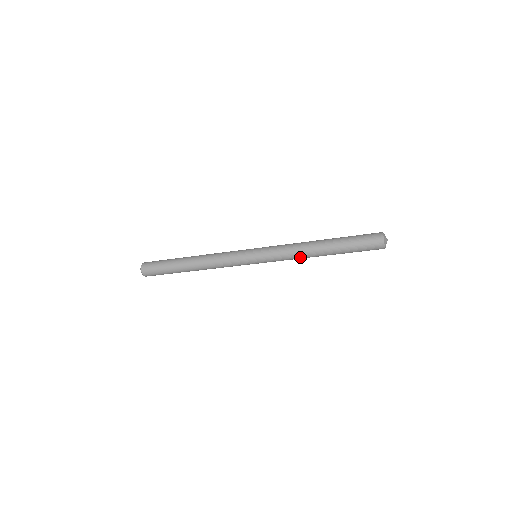
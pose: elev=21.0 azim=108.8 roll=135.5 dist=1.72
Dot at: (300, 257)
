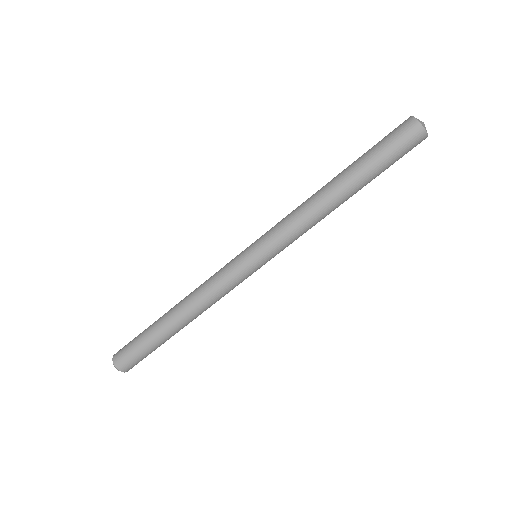
Dot at: (311, 214)
